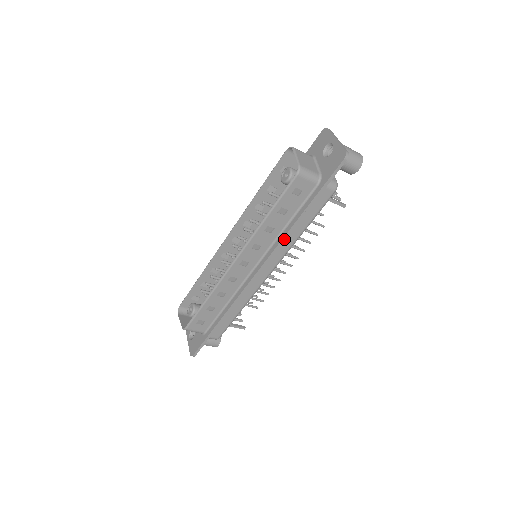
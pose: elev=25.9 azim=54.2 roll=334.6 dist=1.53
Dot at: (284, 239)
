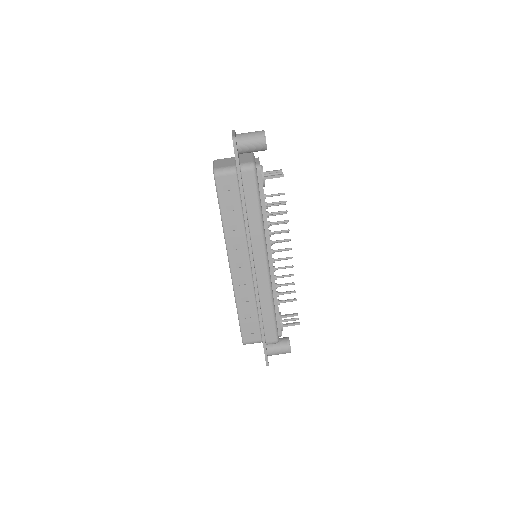
Dot at: (247, 229)
